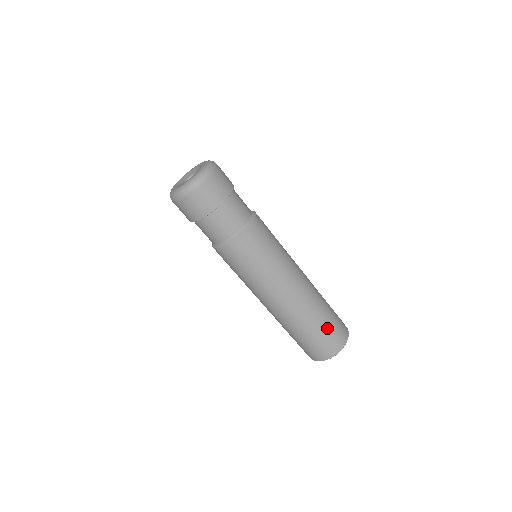
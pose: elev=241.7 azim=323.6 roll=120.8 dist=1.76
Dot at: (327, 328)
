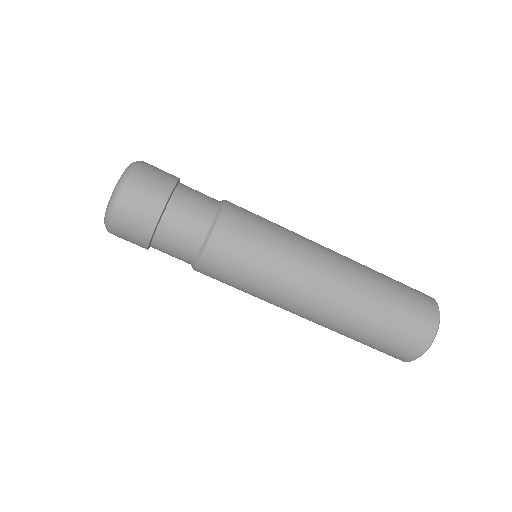
Dot at: (381, 339)
